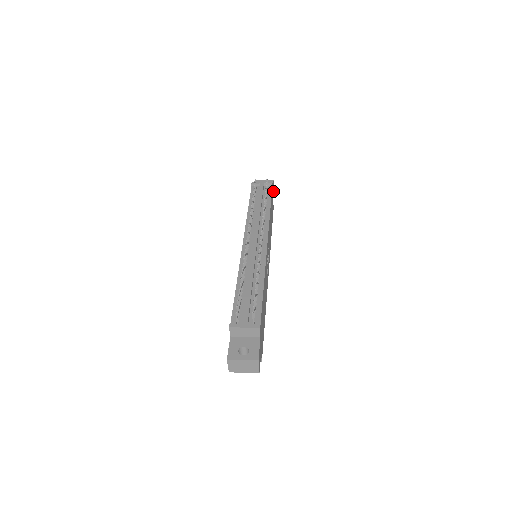
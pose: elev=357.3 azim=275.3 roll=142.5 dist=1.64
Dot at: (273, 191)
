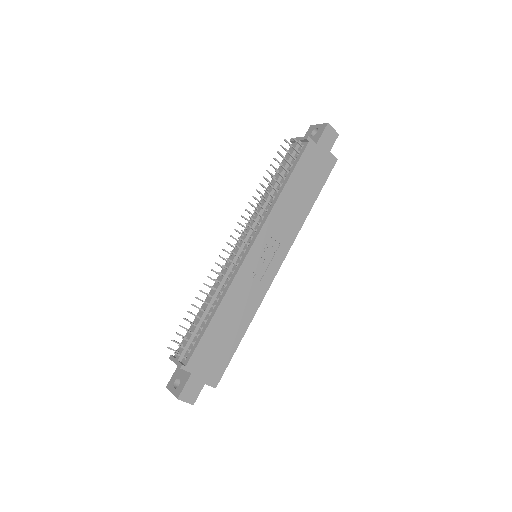
Dot at: (329, 138)
